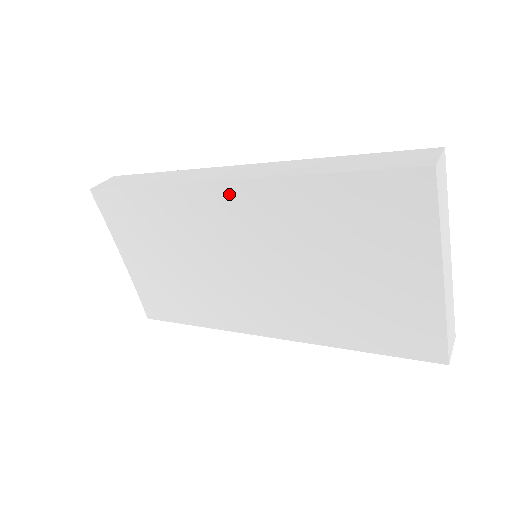
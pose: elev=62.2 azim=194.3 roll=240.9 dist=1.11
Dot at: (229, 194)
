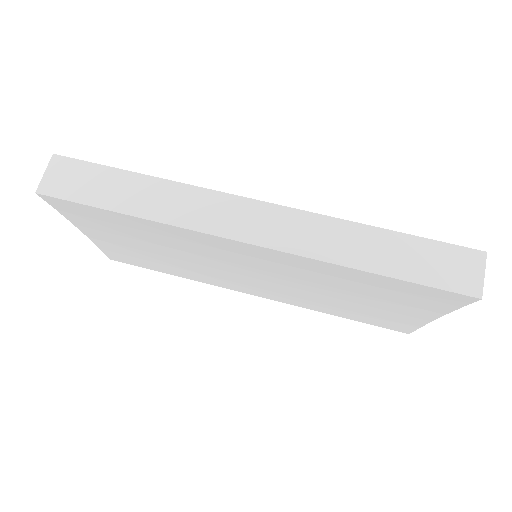
Dot at: (252, 249)
